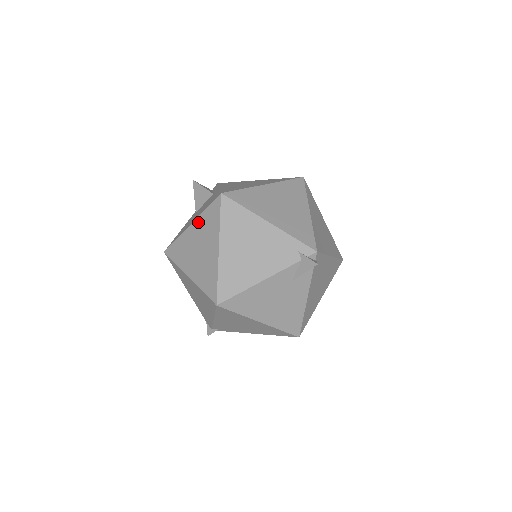
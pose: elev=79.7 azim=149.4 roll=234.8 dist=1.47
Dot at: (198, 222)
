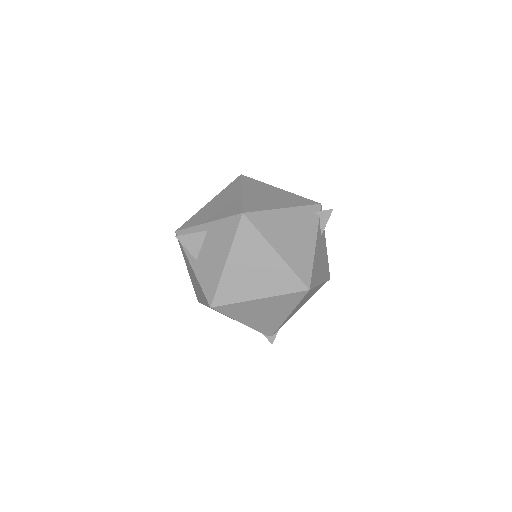
Dot at: (234, 252)
